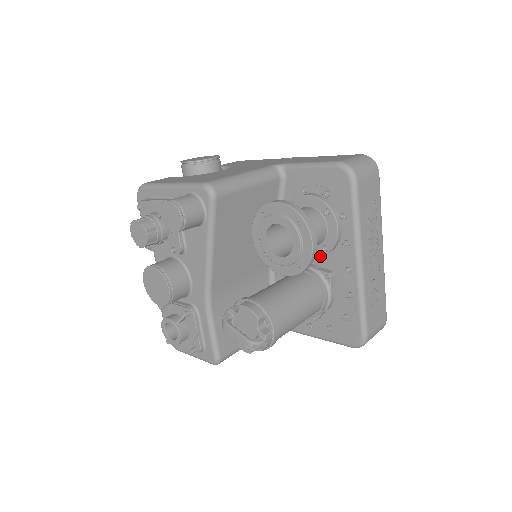
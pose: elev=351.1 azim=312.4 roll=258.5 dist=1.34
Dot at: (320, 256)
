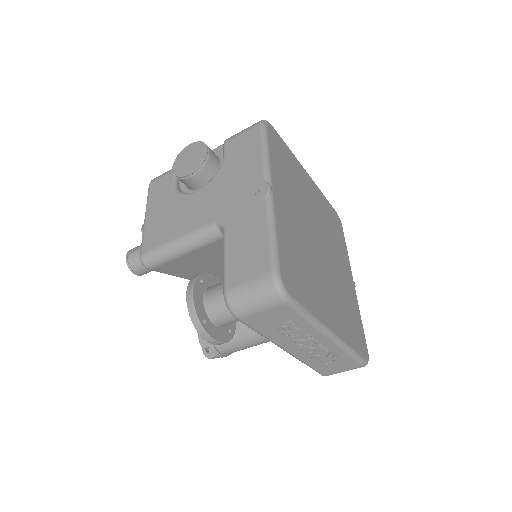
Dot at: occluded
